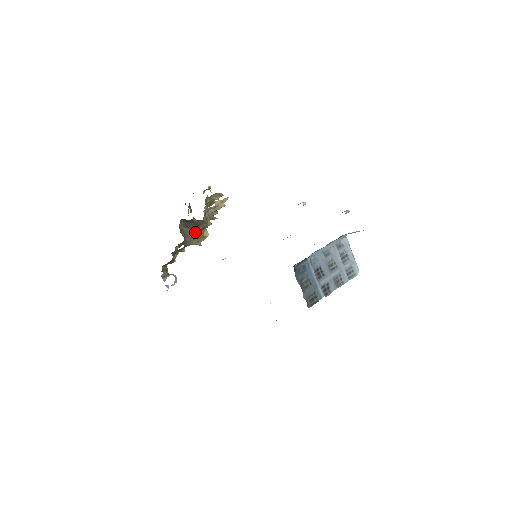
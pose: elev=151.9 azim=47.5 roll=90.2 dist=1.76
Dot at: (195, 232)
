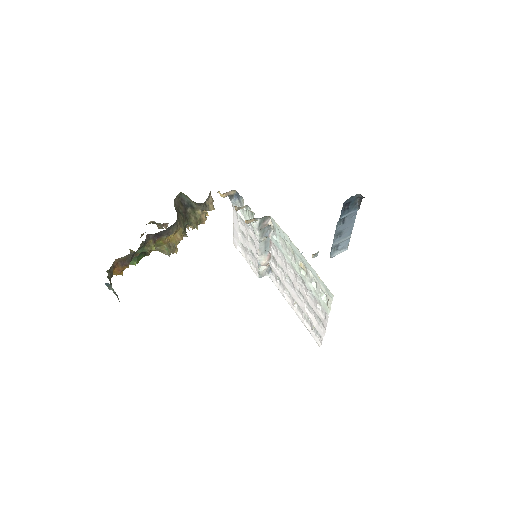
Dot at: (182, 222)
